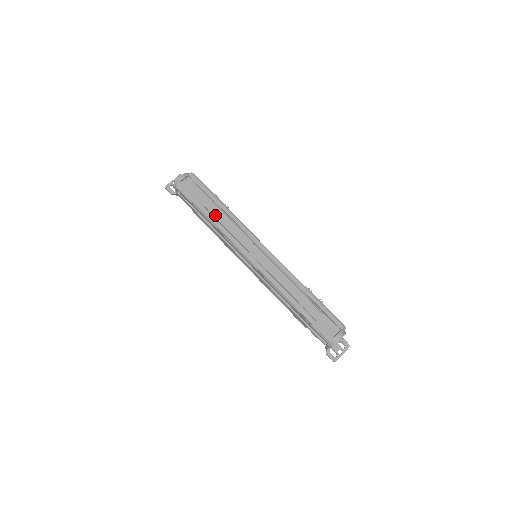
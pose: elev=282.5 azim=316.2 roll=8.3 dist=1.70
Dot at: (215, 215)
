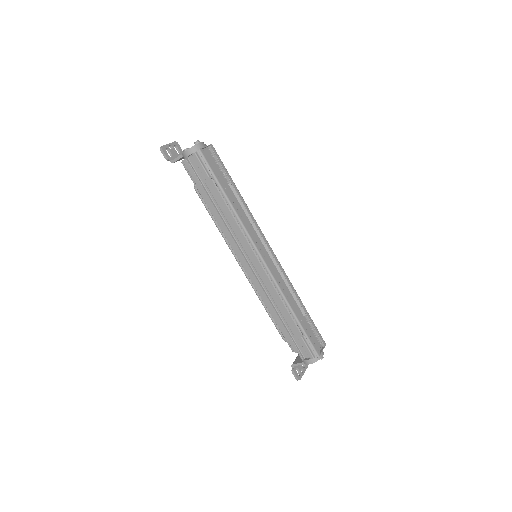
Dot at: (231, 199)
